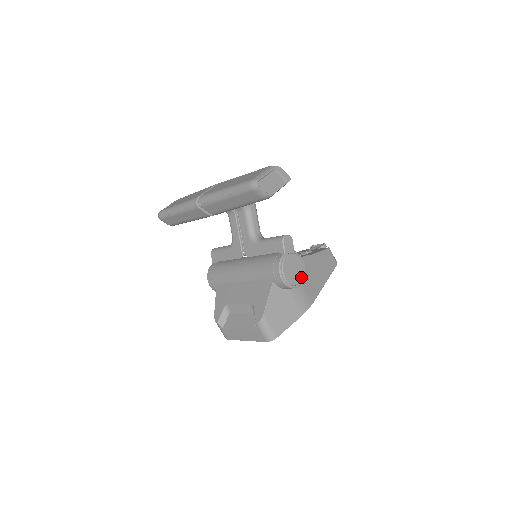
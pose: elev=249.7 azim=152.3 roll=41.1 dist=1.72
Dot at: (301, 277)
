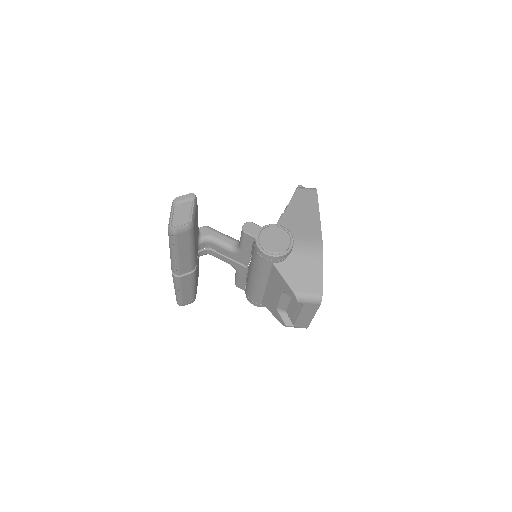
Dot at: (287, 237)
